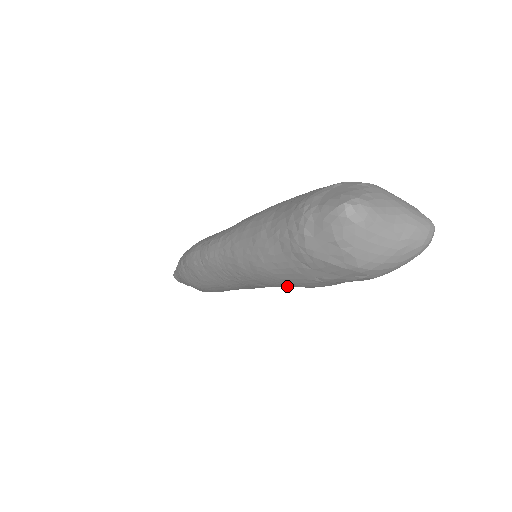
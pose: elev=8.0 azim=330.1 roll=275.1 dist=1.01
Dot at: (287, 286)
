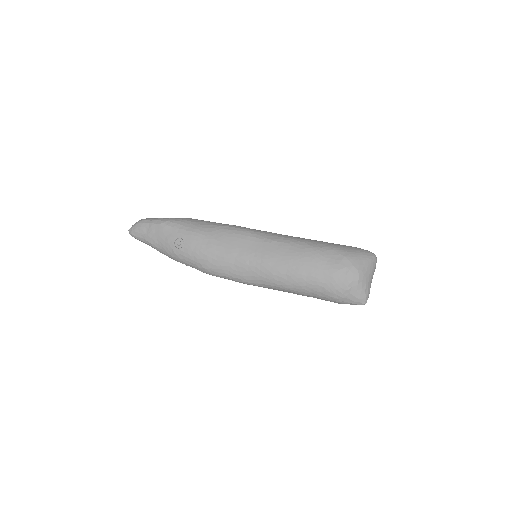
Dot at: occluded
